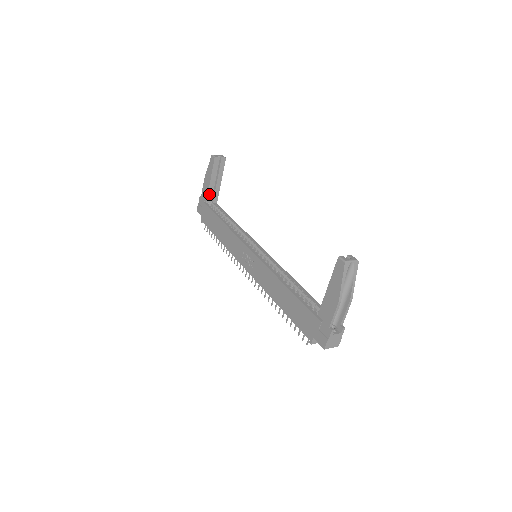
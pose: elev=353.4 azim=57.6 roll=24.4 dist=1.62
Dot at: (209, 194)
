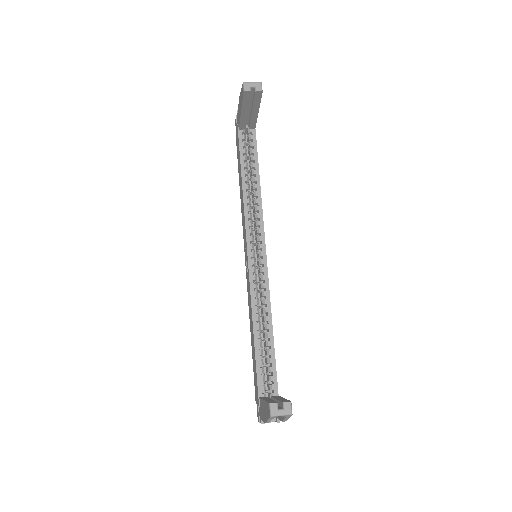
Dot at: (242, 122)
